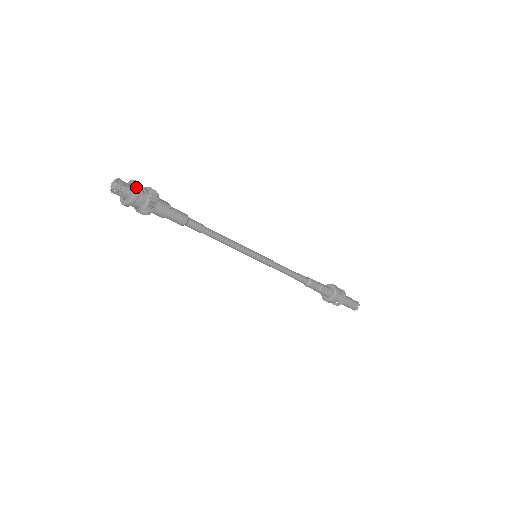
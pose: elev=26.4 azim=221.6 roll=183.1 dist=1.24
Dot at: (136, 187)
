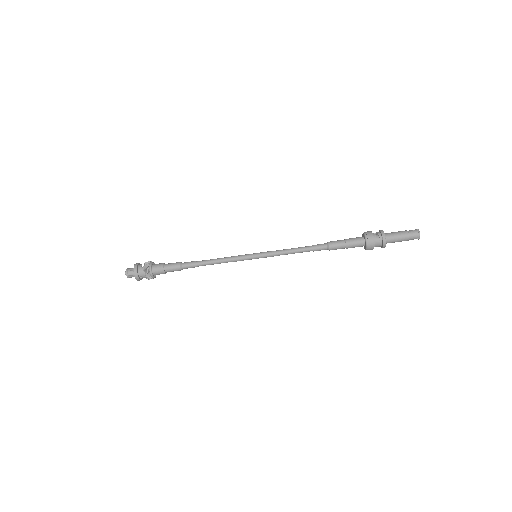
Dot at: (135, 264)
